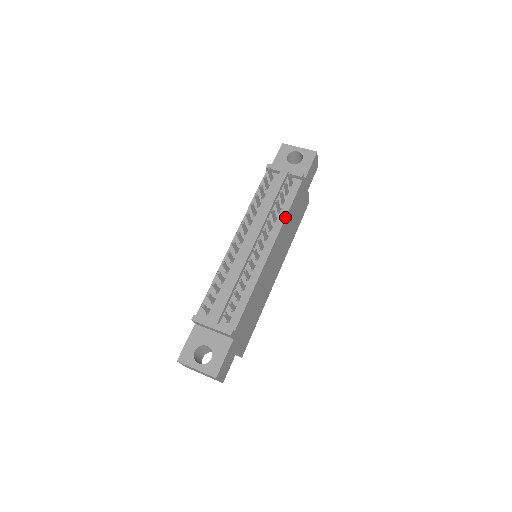
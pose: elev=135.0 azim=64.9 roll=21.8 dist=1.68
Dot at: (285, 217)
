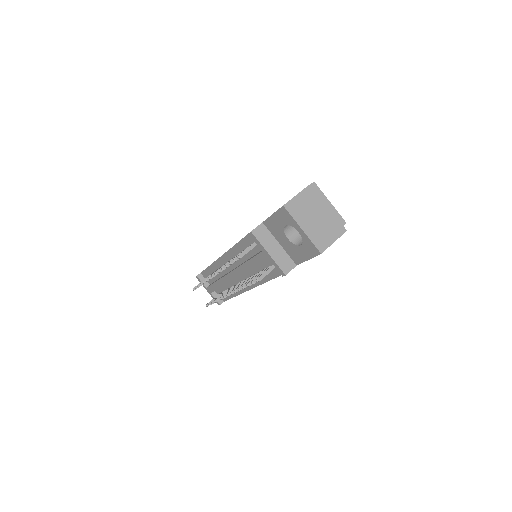
Dot at: (264, 282)
